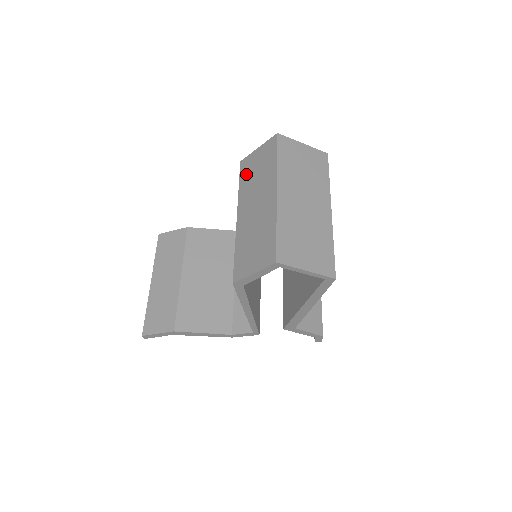
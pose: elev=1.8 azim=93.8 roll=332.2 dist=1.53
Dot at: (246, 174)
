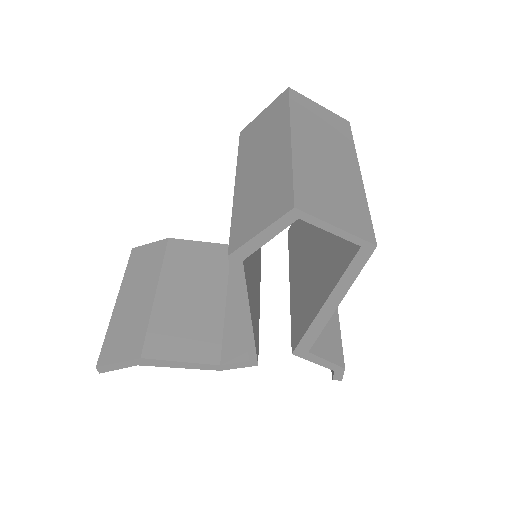
Dot at: (247, 139)
